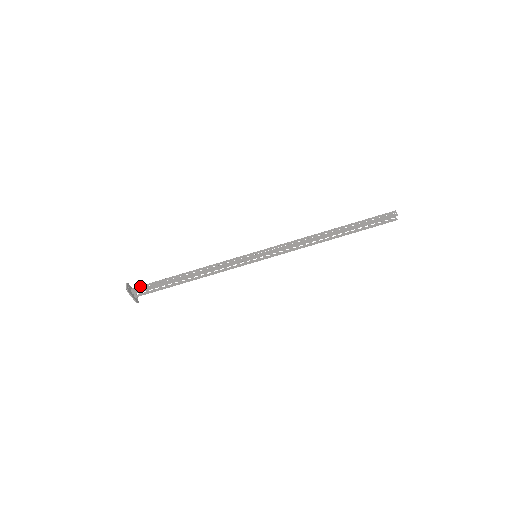
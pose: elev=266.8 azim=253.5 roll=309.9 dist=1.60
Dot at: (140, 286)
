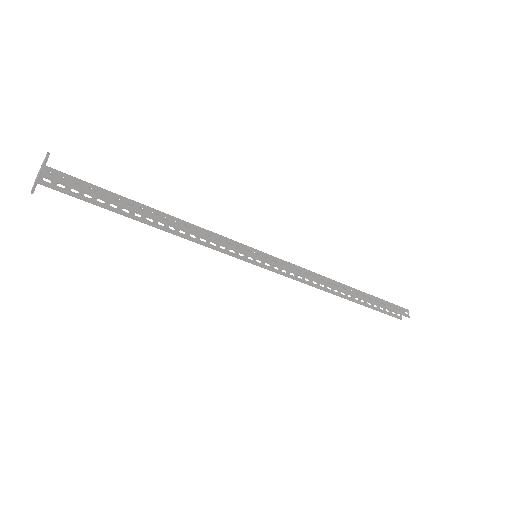
Dot at: (64, 173)
